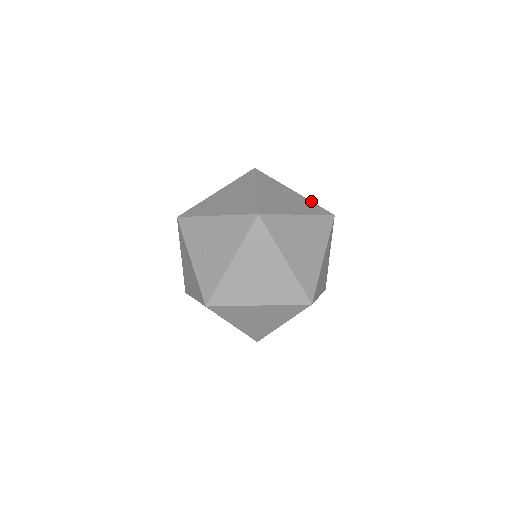
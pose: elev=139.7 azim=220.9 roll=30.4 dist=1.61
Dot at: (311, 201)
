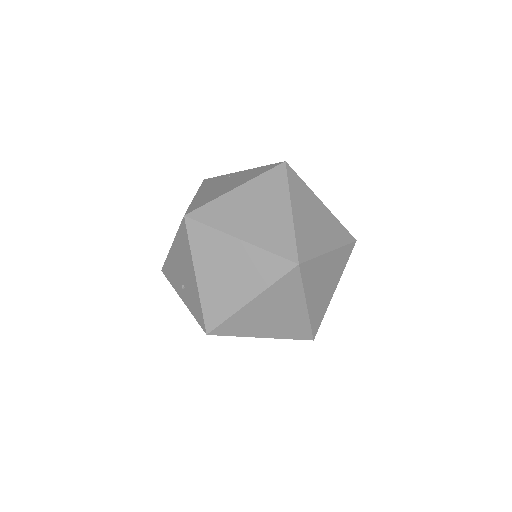
Dot at: (259, 167)
